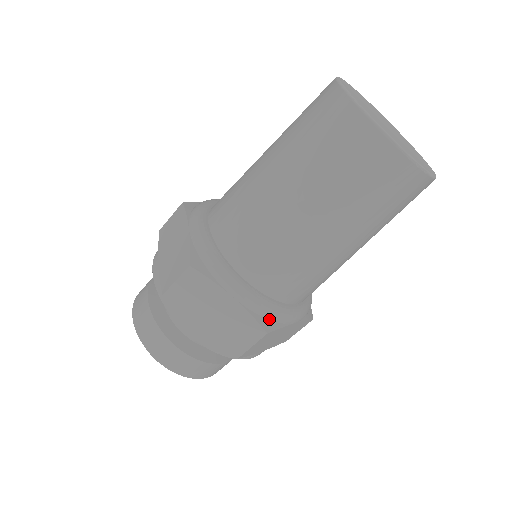
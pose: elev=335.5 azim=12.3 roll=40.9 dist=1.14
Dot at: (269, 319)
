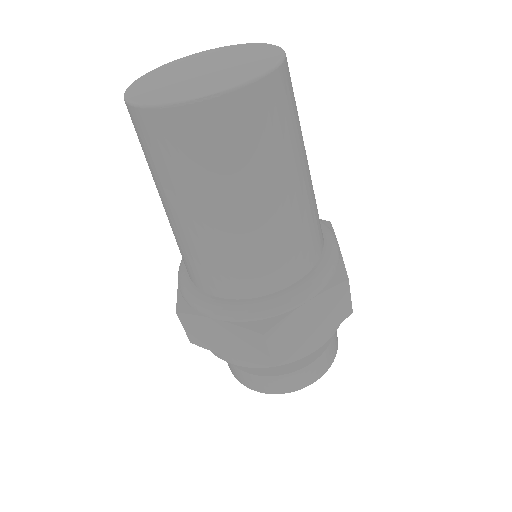
Dot at: (262, 319)
